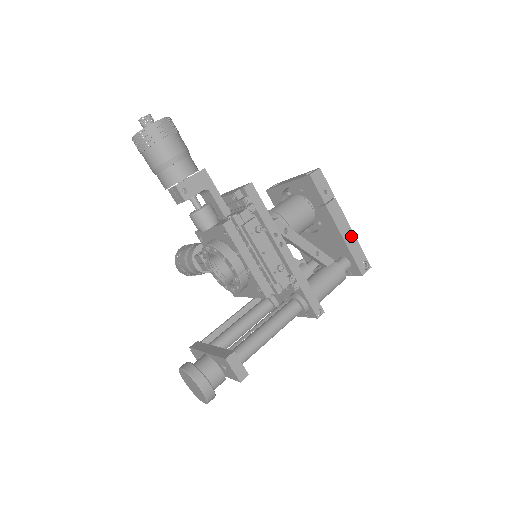
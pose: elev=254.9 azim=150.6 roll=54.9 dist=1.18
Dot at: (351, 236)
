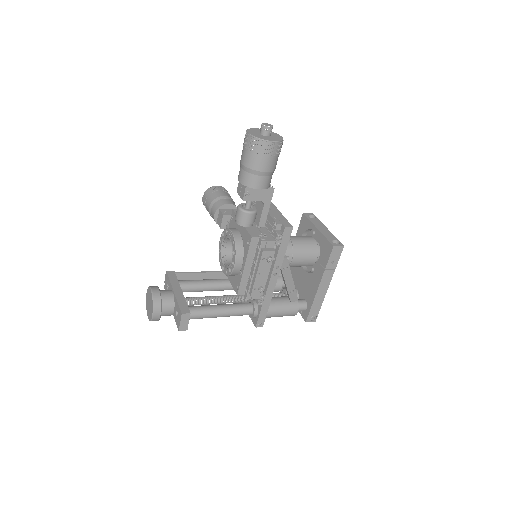
Dot at: (322, 297)
